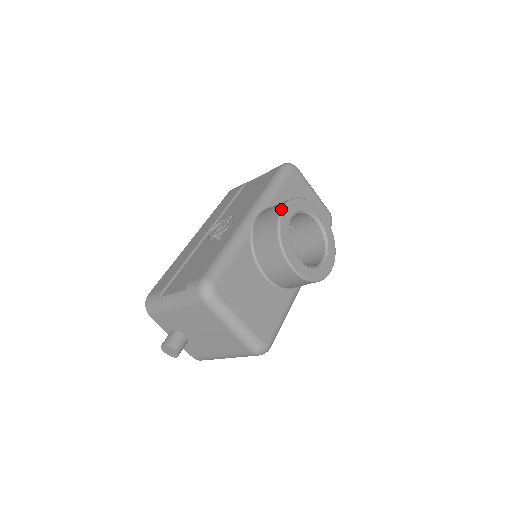
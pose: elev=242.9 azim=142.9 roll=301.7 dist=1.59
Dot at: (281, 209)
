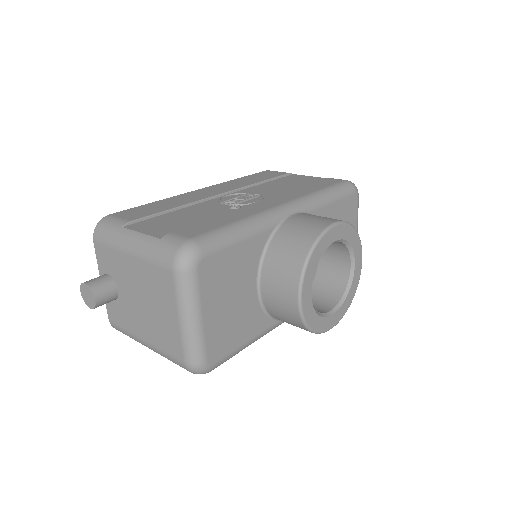
Dot at: (331, 224)
